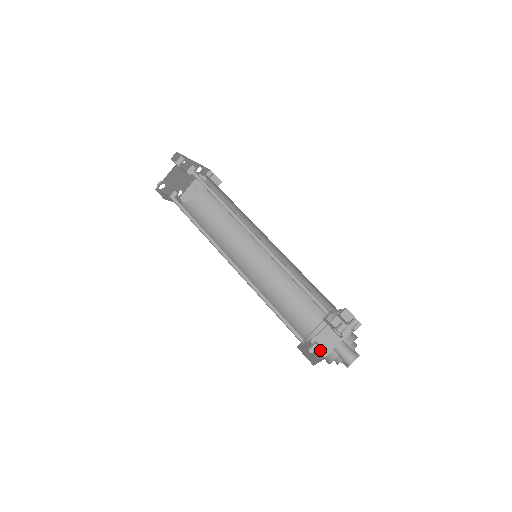
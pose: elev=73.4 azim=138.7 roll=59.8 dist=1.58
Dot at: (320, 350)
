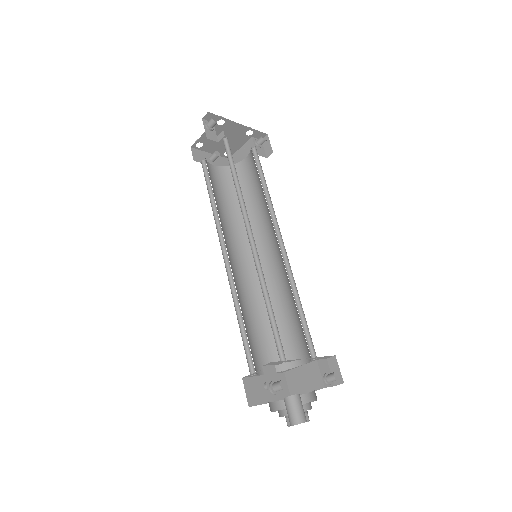
Dot at: (289, 387)
